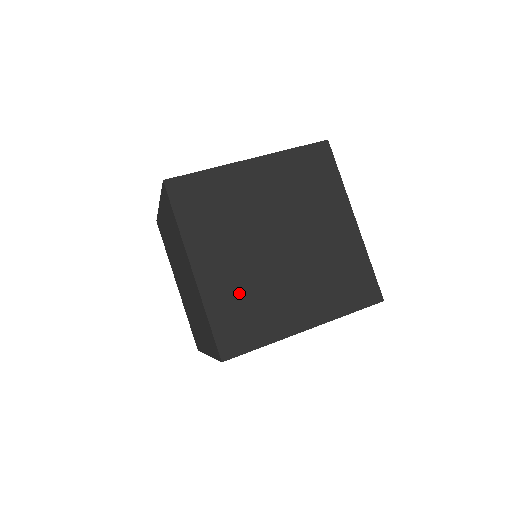
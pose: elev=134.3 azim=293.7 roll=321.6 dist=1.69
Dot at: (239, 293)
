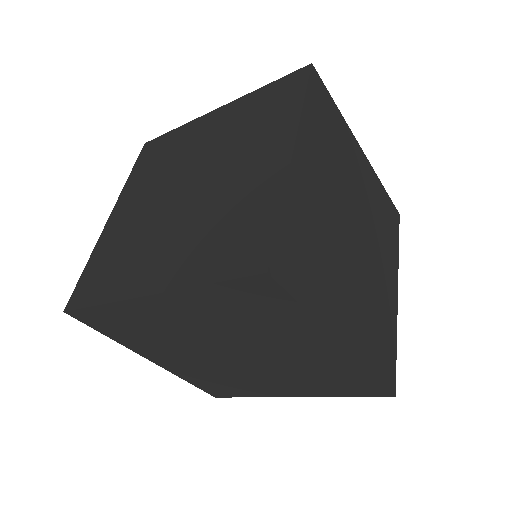
Dot at: (369, 321)
